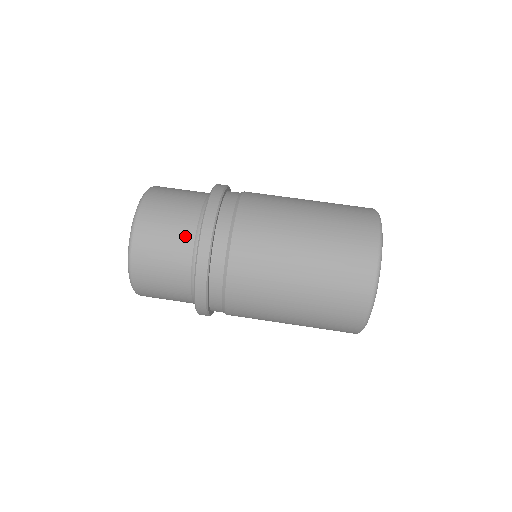
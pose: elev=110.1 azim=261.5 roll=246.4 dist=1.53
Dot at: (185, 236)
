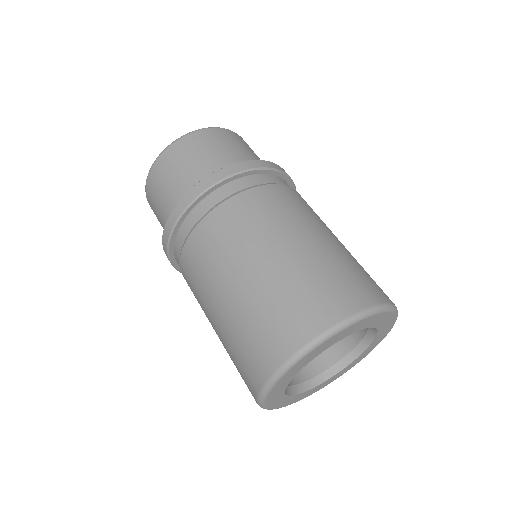
Dot at: (182, 189)
